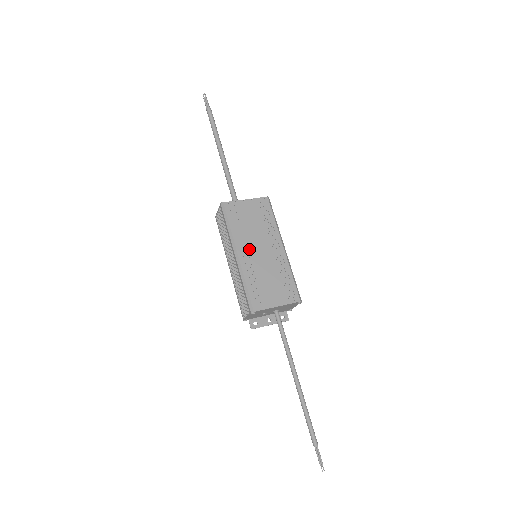
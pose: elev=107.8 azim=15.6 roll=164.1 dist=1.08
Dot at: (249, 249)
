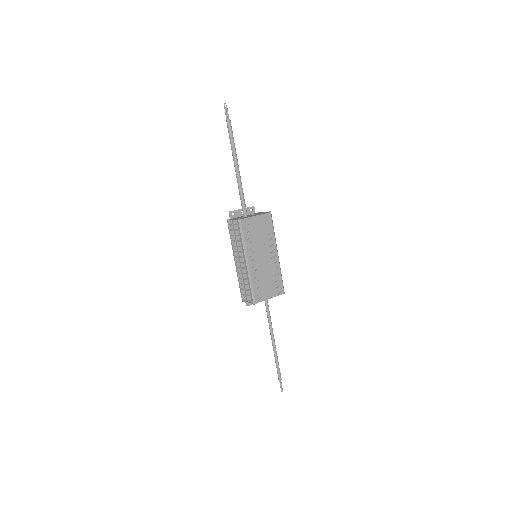
Dot at: (256, 257)
